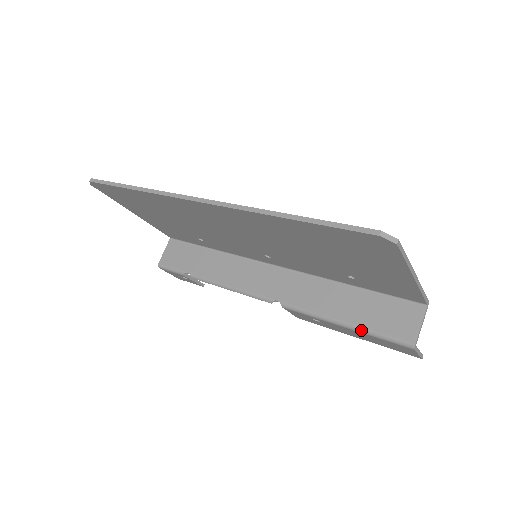
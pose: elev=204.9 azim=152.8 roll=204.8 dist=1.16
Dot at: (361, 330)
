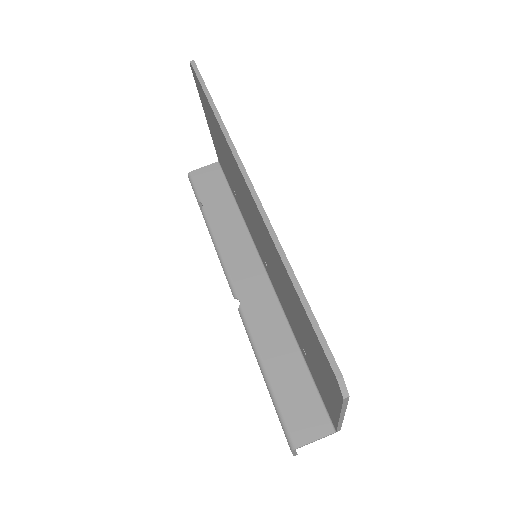
Dot at: (272, 393)
